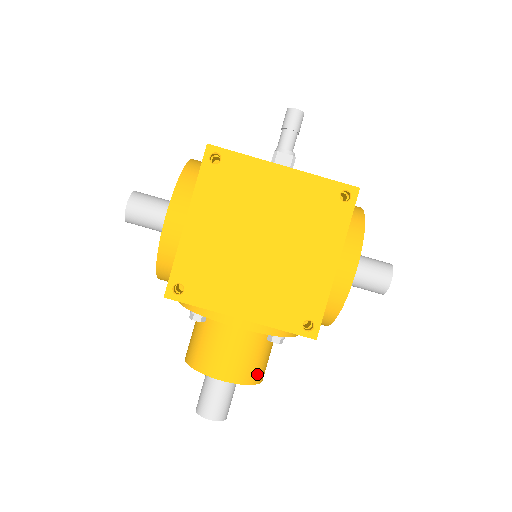
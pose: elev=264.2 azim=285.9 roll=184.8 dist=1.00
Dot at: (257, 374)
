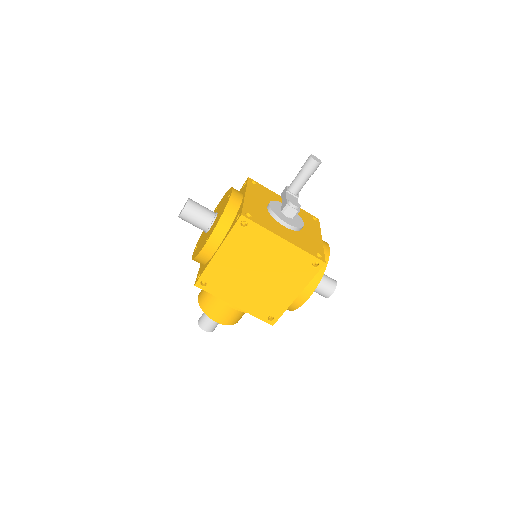
Dot at: (237, 320)
